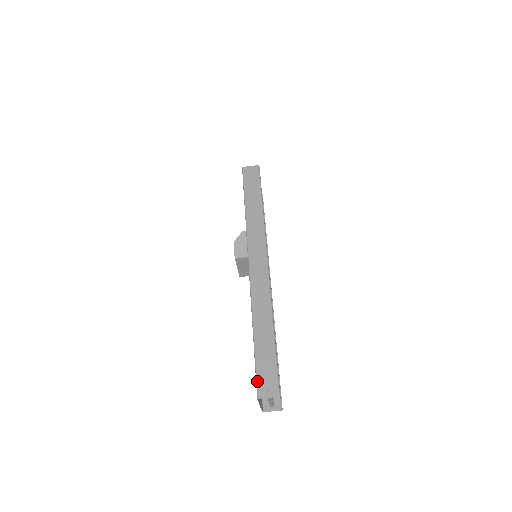
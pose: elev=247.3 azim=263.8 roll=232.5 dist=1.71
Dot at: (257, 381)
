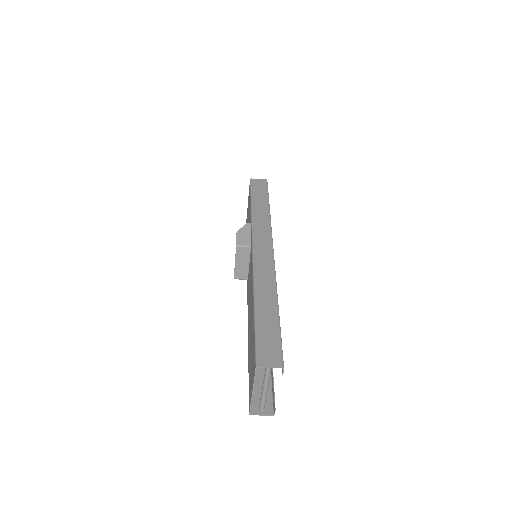
Dot at: (257, 350)
